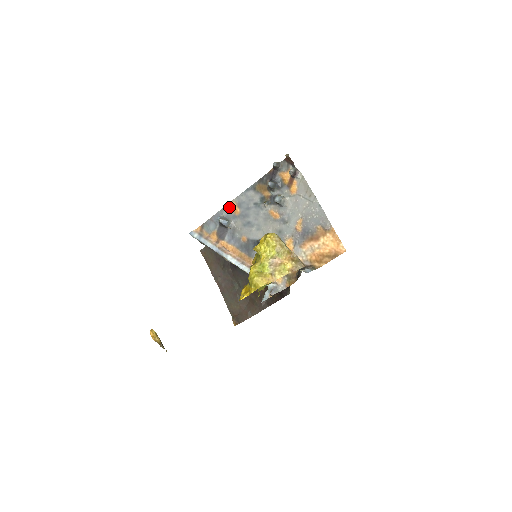
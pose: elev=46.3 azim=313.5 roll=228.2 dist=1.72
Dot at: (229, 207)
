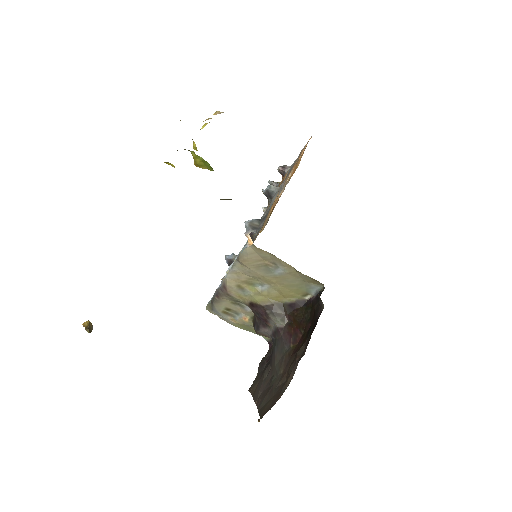
Dot at: occluded
